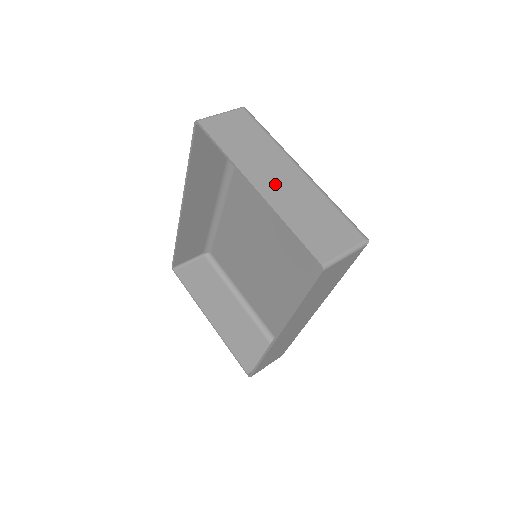
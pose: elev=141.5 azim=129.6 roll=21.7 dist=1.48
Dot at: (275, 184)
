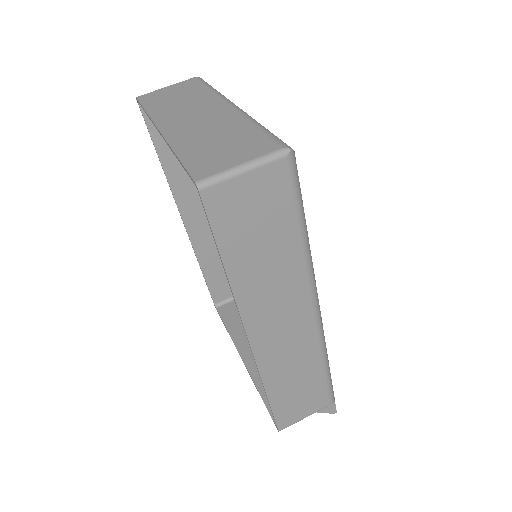
Dot at: (187, 123)
